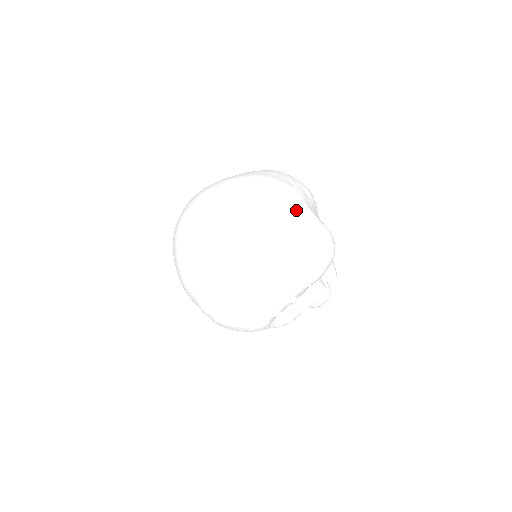
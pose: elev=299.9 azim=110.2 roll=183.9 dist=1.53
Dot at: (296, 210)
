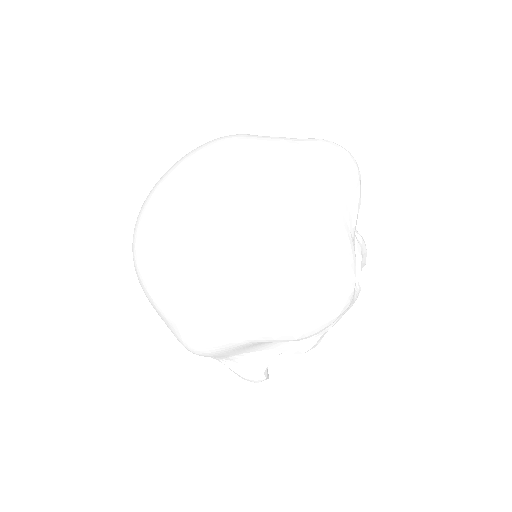
Dot at: (284, 138)
